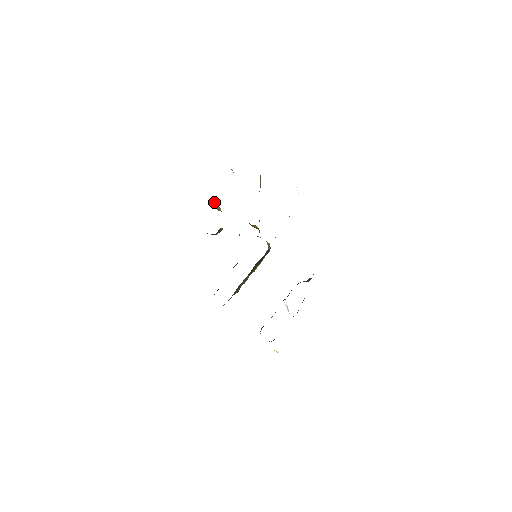
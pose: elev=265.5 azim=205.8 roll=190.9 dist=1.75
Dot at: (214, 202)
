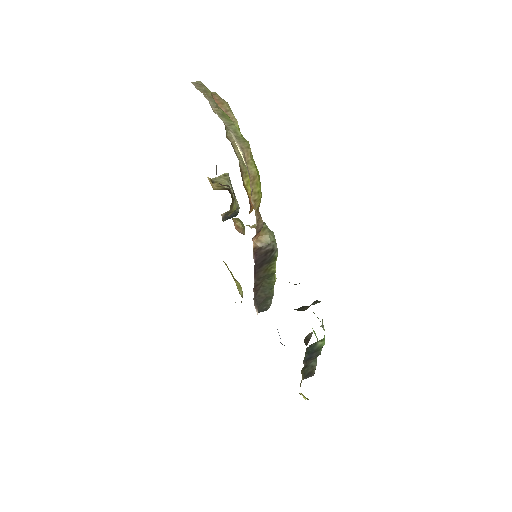
Dot at: occluded
